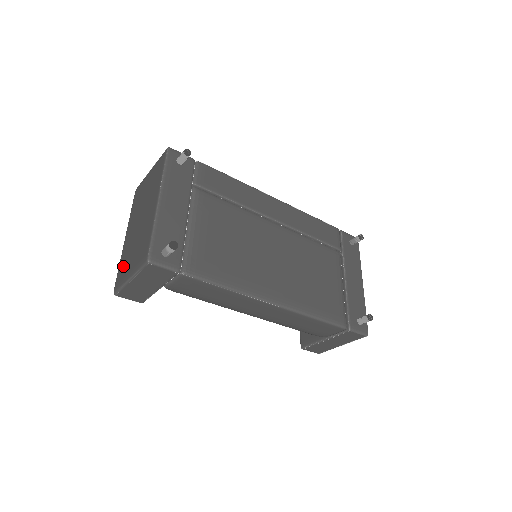
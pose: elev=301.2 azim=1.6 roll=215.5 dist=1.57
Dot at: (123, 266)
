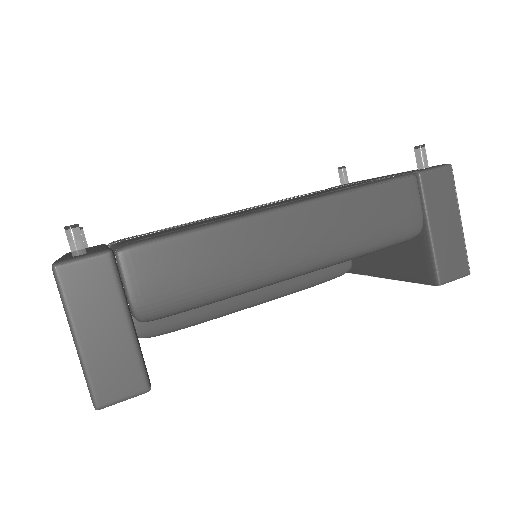
Dot at: occluded
